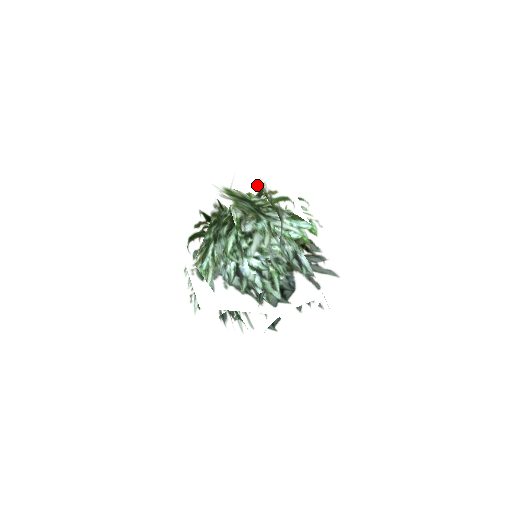
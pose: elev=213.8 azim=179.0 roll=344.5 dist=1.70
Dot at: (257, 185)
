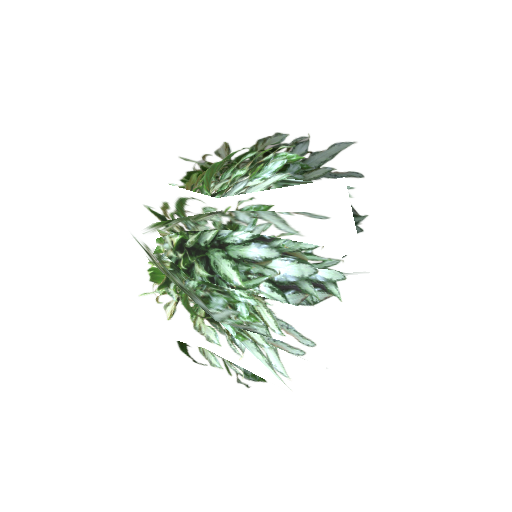
Dot at: occluded
